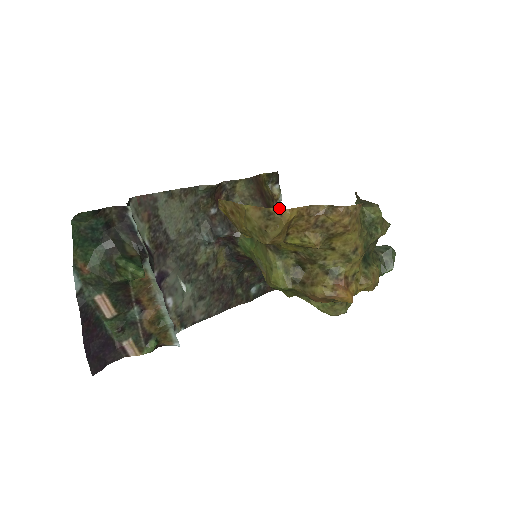
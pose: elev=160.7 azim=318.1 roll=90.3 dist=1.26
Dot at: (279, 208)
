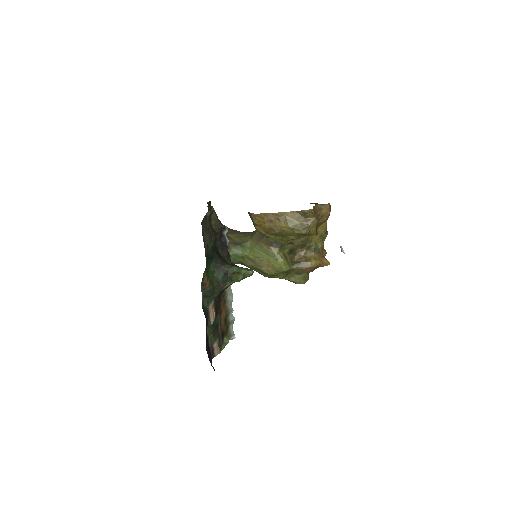
Dot at: occluded
